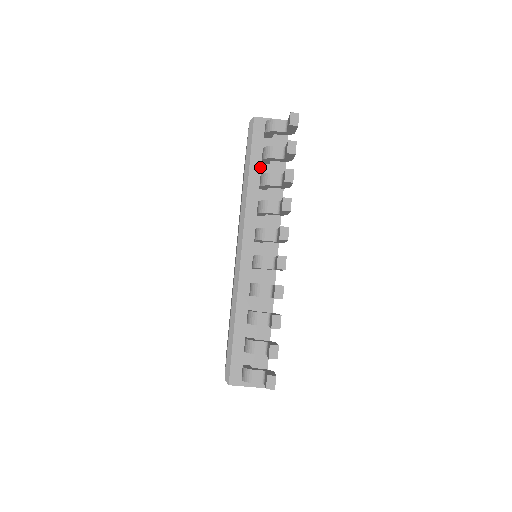
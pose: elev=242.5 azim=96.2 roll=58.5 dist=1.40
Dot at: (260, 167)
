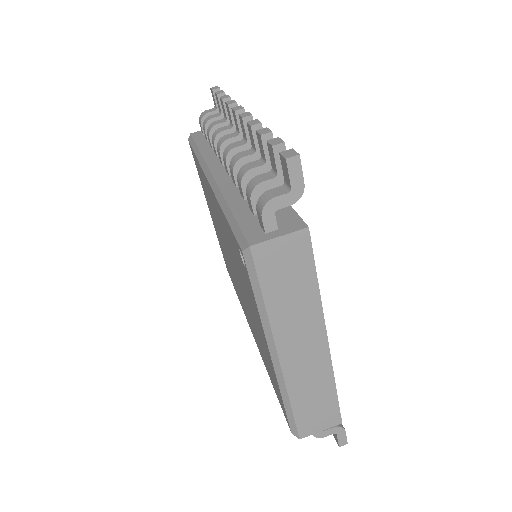
Dot at: (207, 143)
